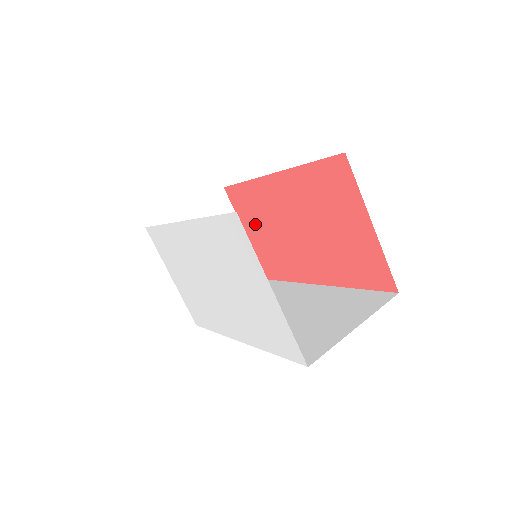
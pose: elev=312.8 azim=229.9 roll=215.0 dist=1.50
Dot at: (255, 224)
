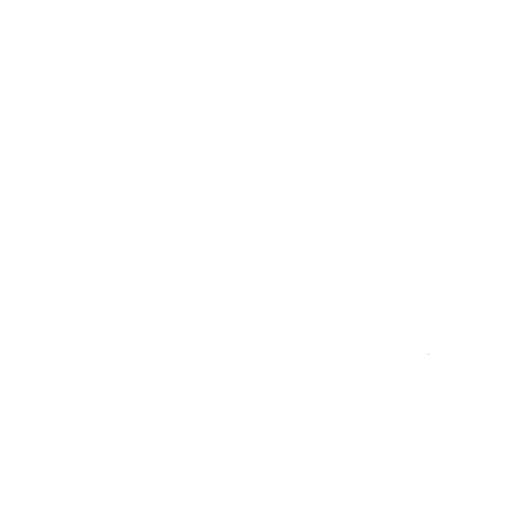
Dot at: occluded
